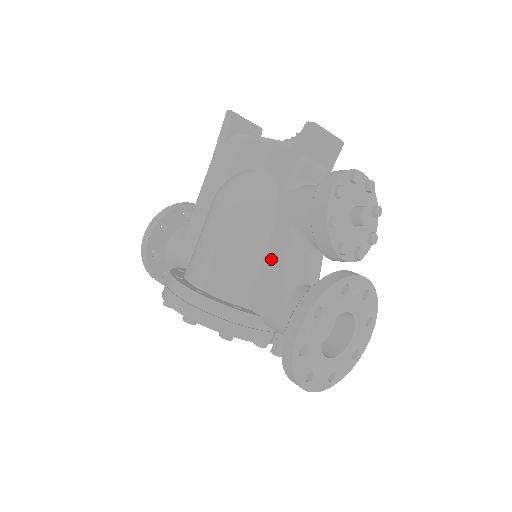
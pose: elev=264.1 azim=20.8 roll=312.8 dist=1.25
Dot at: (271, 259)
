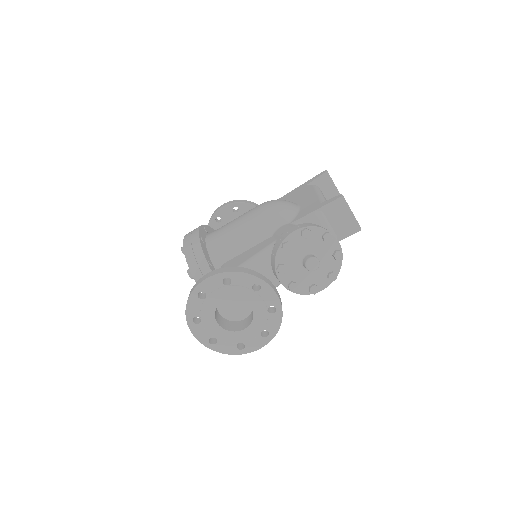
Dot at: (250, 252)
